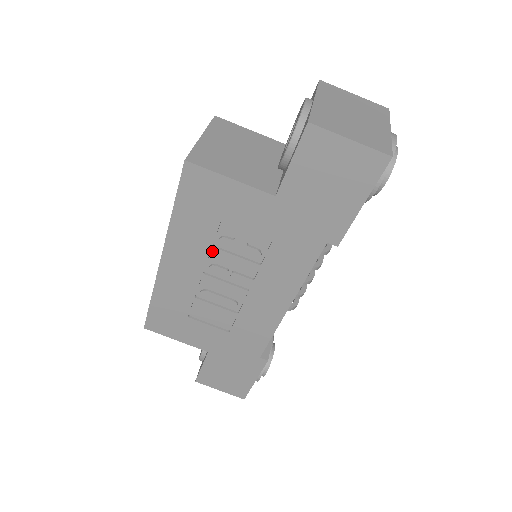
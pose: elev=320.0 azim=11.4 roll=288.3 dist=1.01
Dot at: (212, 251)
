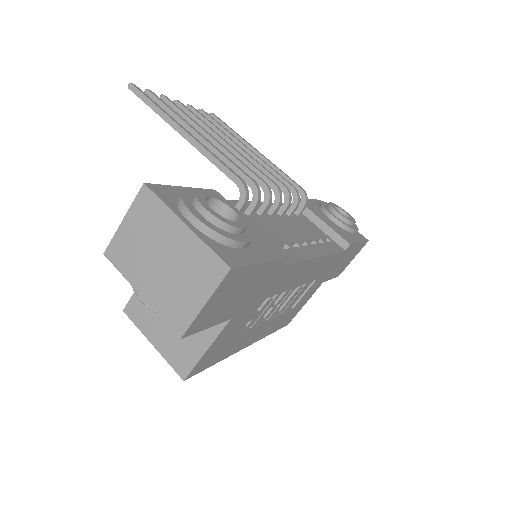
Dot at: (253, 324)
